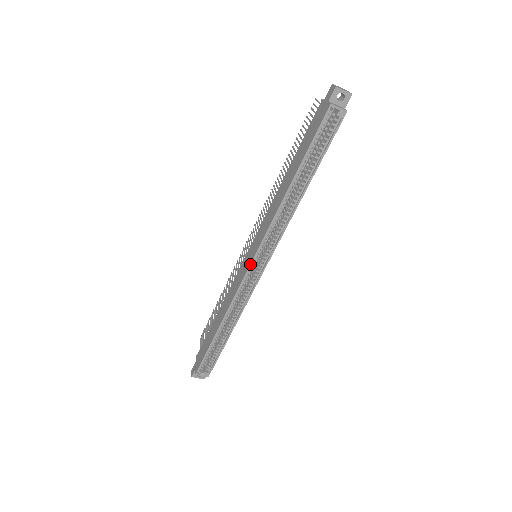
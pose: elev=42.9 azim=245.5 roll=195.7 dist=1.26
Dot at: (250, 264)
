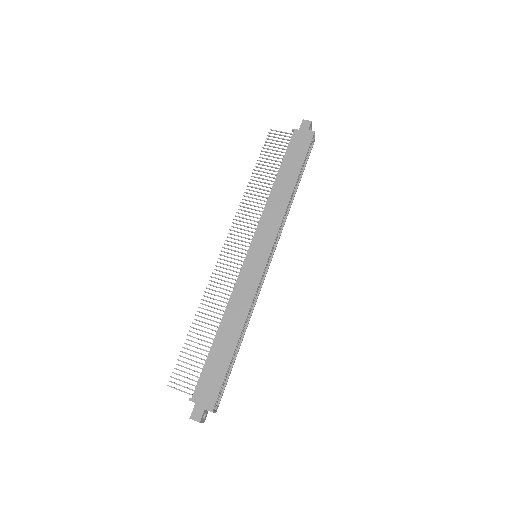
Dot at: (268, 259)
